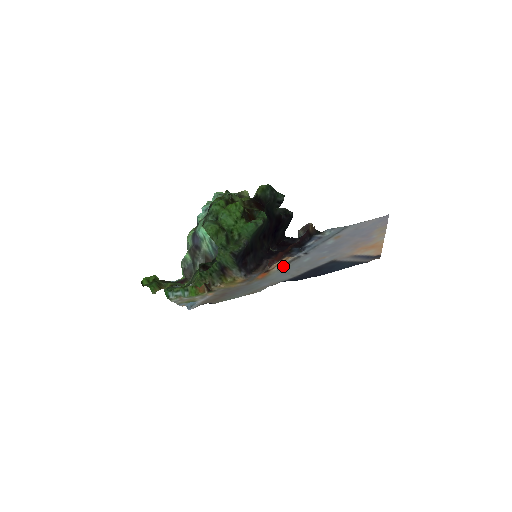
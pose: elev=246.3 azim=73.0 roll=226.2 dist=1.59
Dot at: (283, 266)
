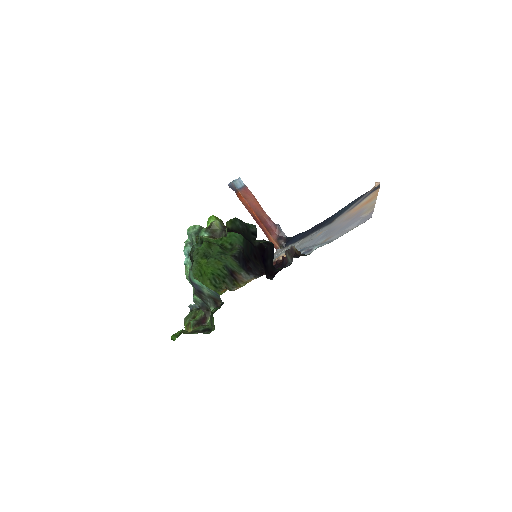
Dot at: occluded
